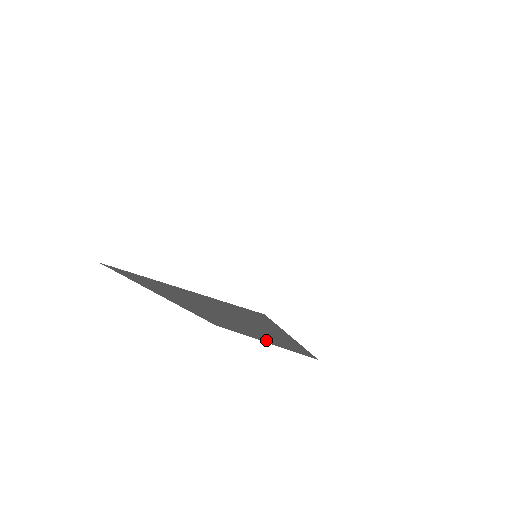
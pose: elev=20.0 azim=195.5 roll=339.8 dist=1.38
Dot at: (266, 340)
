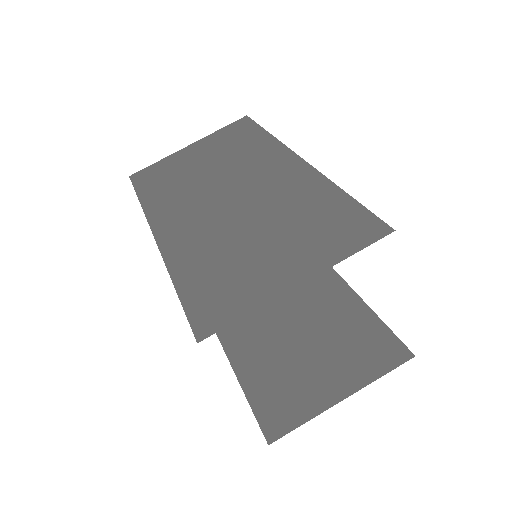
Dot at: occluded
